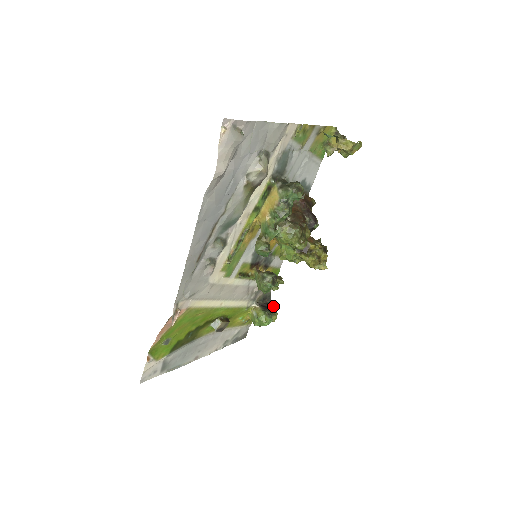
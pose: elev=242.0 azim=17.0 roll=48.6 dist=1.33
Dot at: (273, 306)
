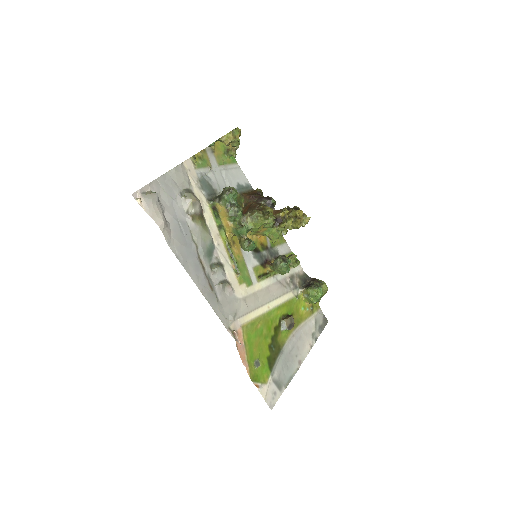
Dot at: (315, 280)
